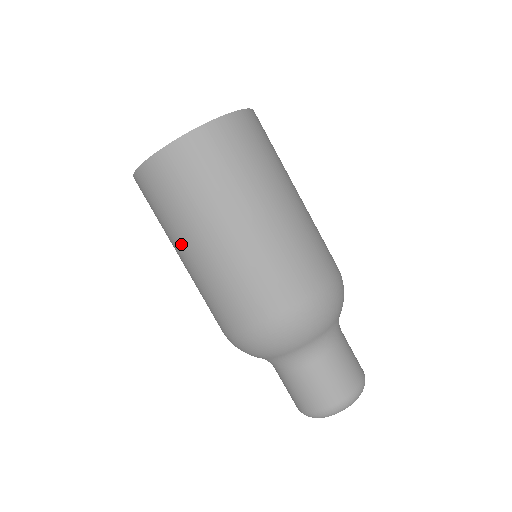
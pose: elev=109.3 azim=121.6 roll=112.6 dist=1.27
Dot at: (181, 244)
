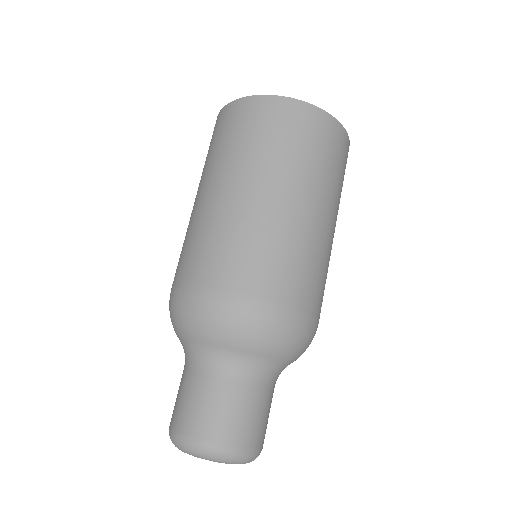
Dot at: occluded
